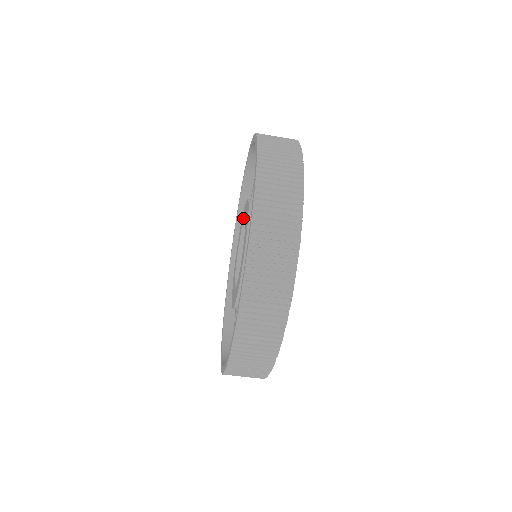
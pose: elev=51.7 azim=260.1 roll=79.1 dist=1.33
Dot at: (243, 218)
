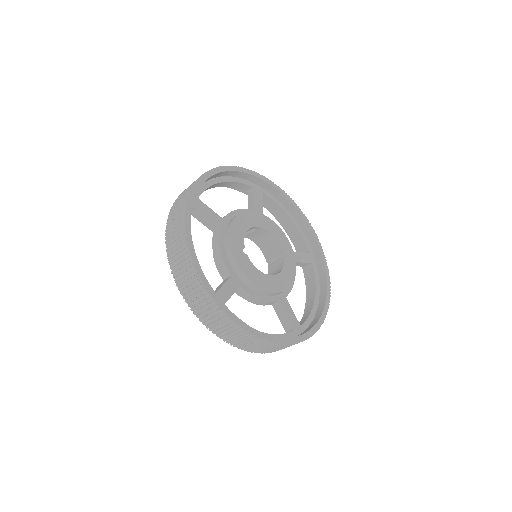
Dot at: occluded
